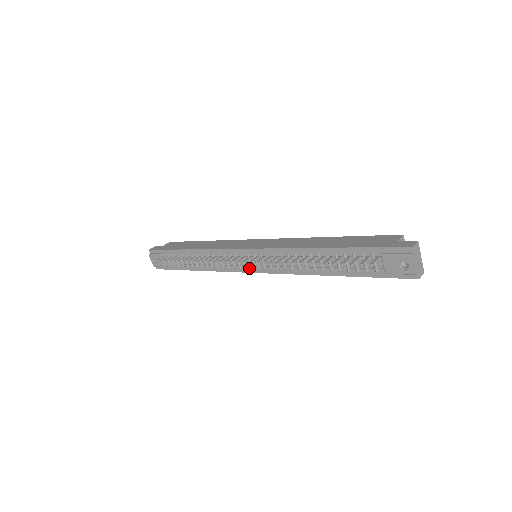
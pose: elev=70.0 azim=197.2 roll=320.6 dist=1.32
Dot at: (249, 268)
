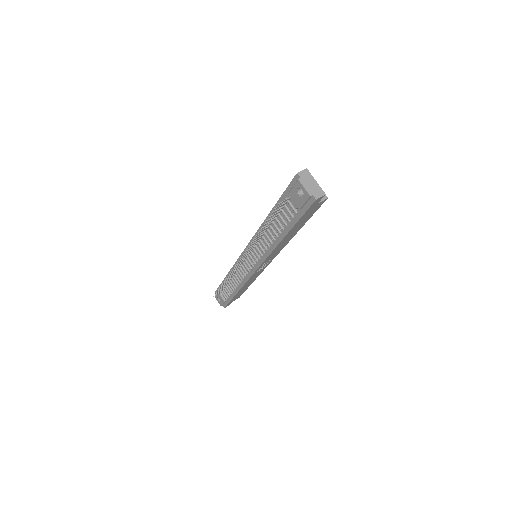
Dot at: (253, 268)
